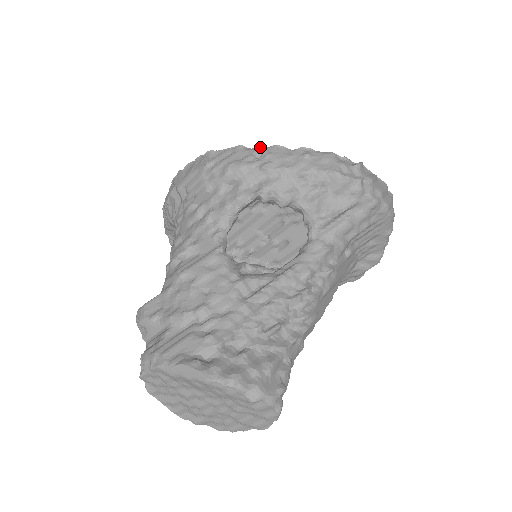
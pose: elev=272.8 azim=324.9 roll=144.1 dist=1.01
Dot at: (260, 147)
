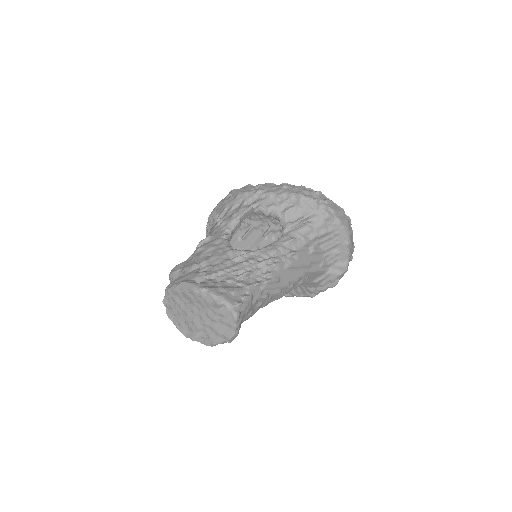
Dot at: (259, 184)
